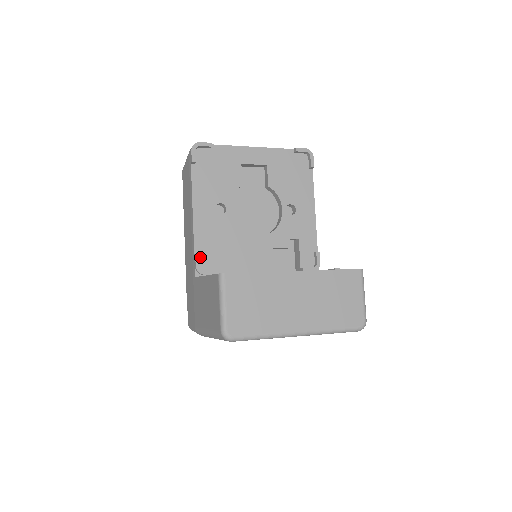
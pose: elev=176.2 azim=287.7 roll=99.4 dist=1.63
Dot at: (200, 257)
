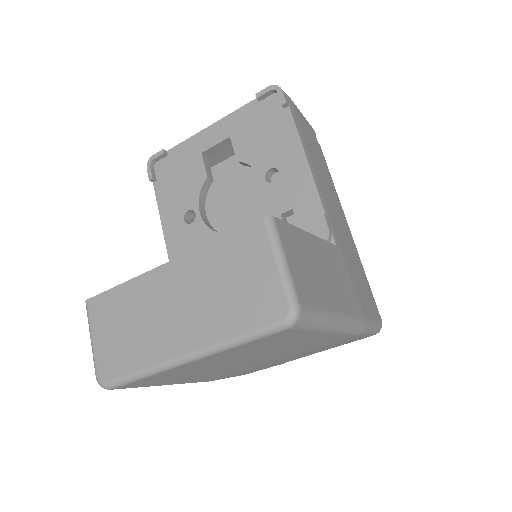
Dot at: occluded
